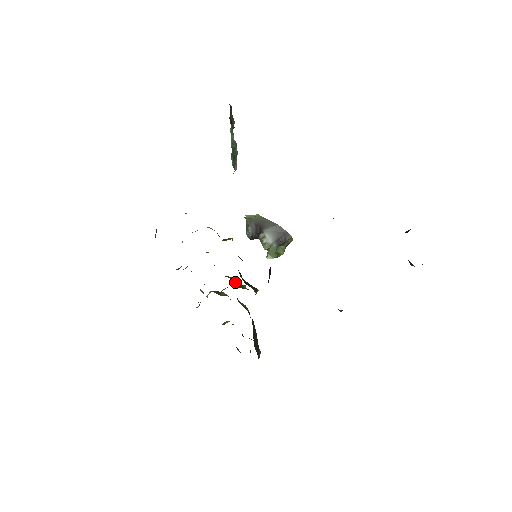
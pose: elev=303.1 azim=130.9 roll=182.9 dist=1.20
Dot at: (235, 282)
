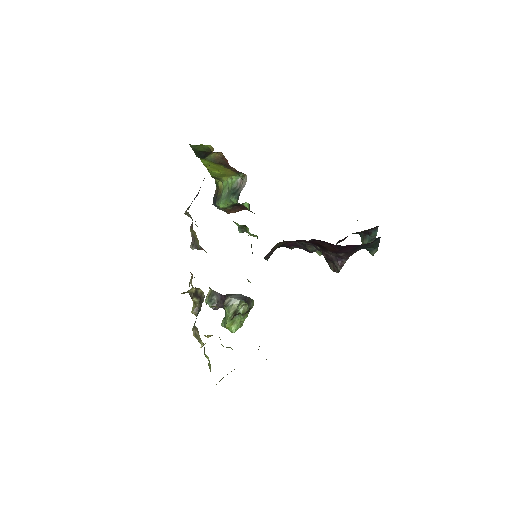
Dot at: occluded
